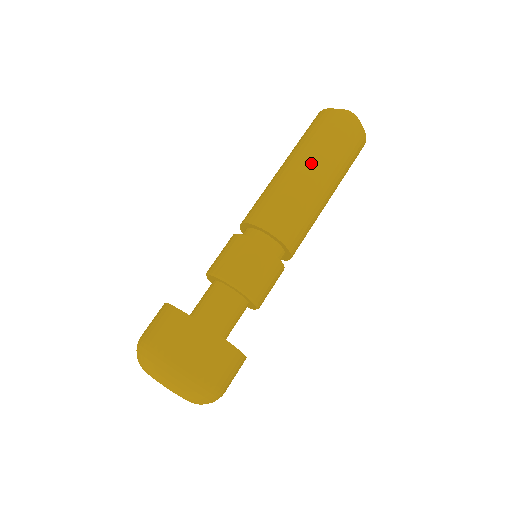
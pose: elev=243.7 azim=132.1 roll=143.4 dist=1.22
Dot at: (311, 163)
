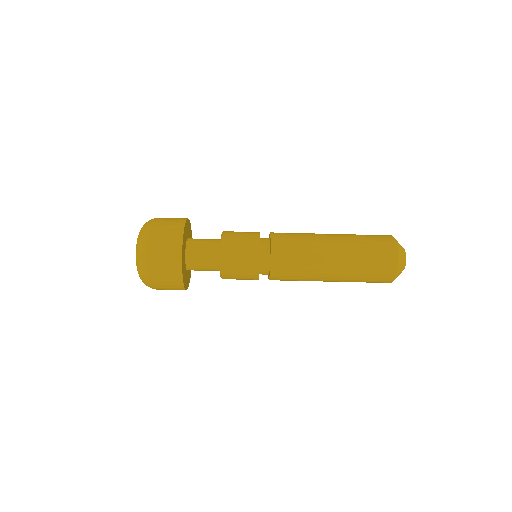
Dot at: (340, 266)
